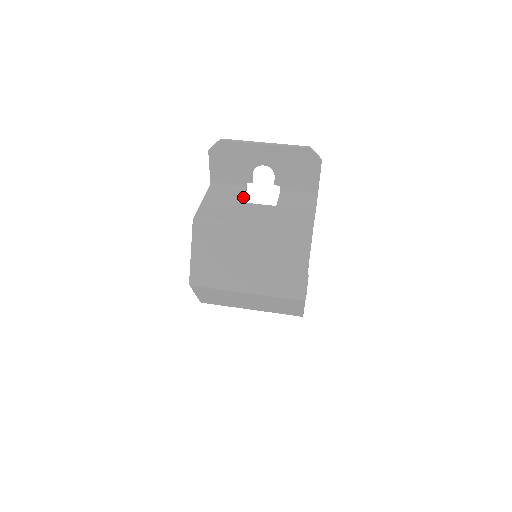
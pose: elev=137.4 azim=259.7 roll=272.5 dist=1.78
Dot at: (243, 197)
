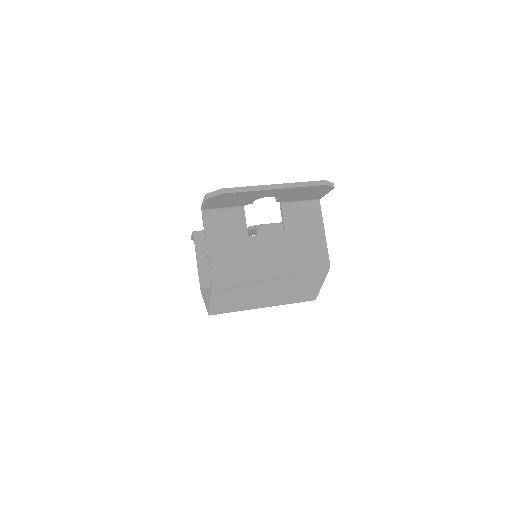
Dot at: (246, 224)
